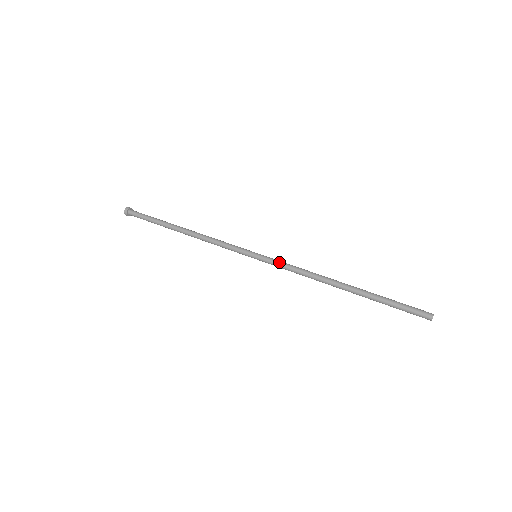
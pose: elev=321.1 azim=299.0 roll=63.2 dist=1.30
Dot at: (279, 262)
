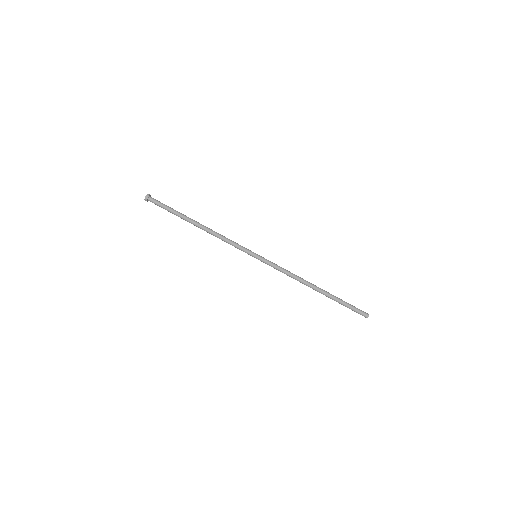
Dot at: (272, 266)
